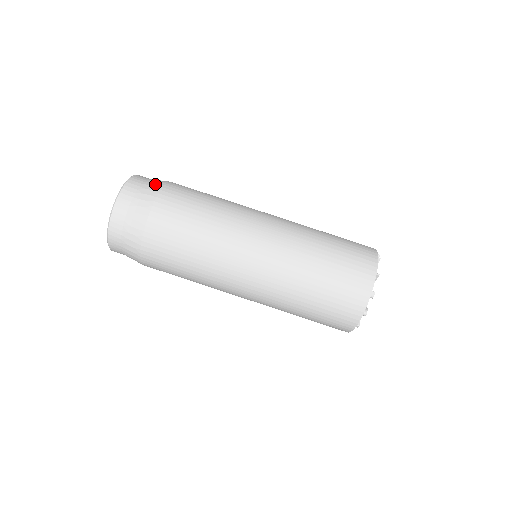
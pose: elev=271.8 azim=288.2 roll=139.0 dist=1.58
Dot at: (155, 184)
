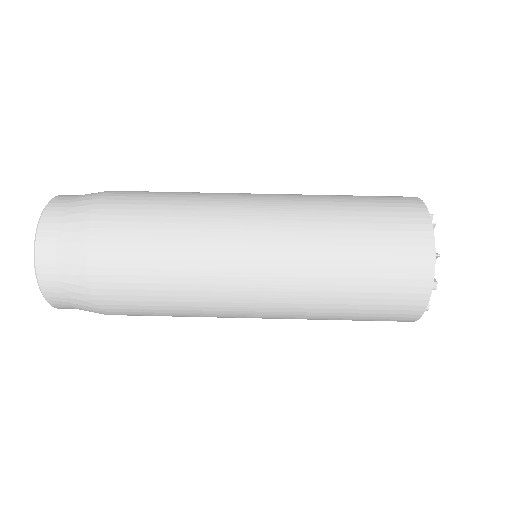
Dot at: (78, 217)
